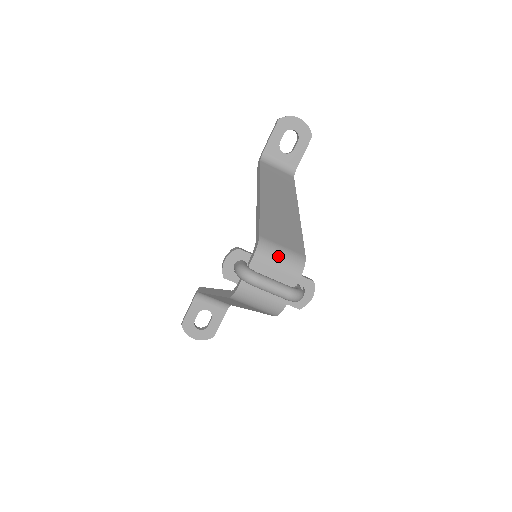
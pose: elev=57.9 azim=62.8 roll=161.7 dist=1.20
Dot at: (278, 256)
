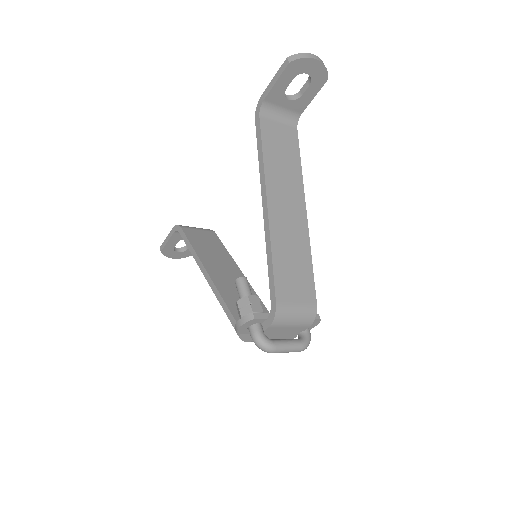
Dot at: (293, 318)
